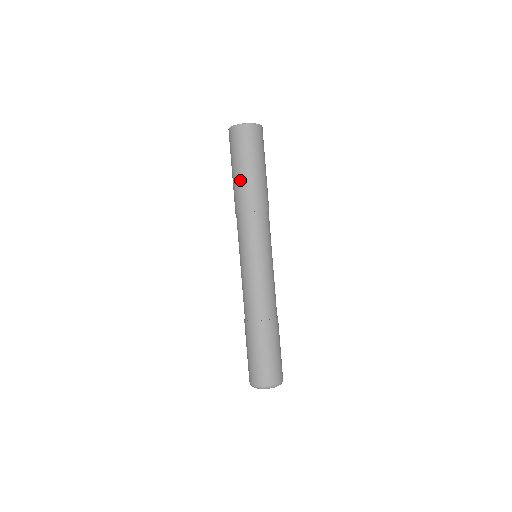
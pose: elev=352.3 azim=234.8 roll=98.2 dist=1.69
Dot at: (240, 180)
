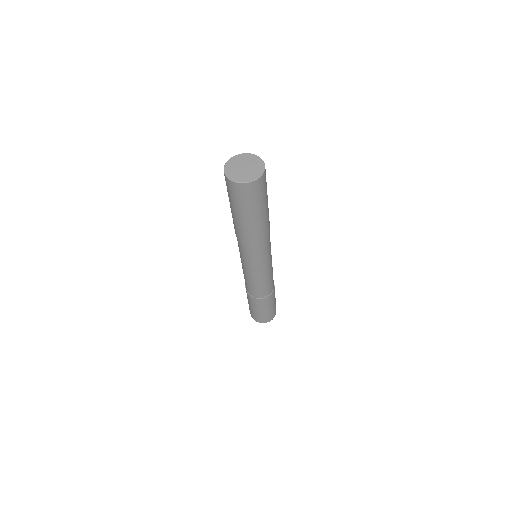
Dot at: (232, 214)
